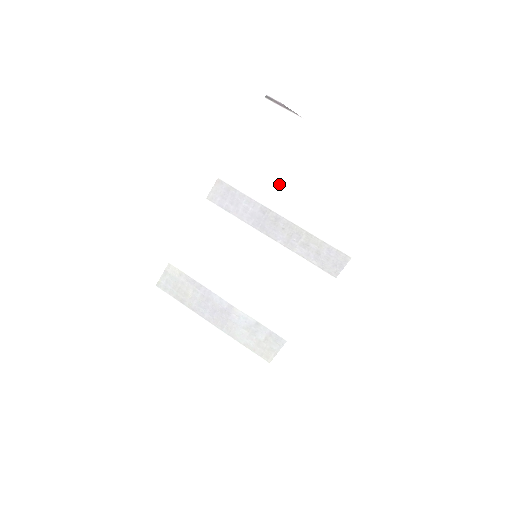
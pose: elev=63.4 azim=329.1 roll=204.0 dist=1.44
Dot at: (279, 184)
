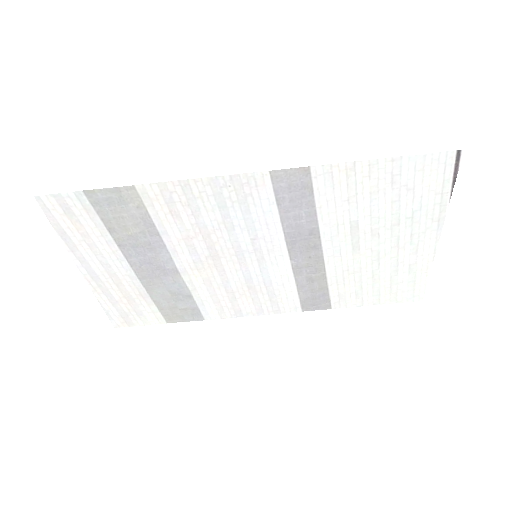
Dot at: (356, 227)
